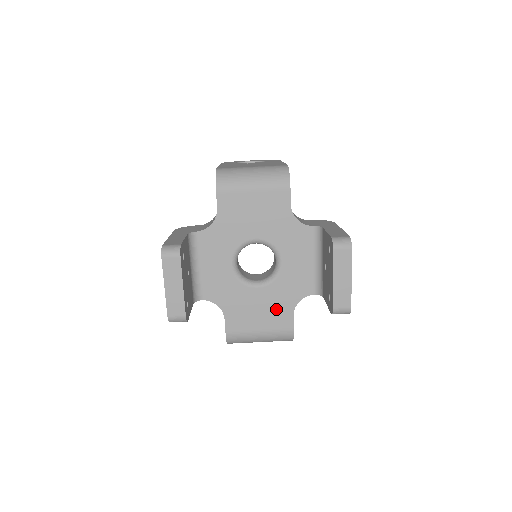
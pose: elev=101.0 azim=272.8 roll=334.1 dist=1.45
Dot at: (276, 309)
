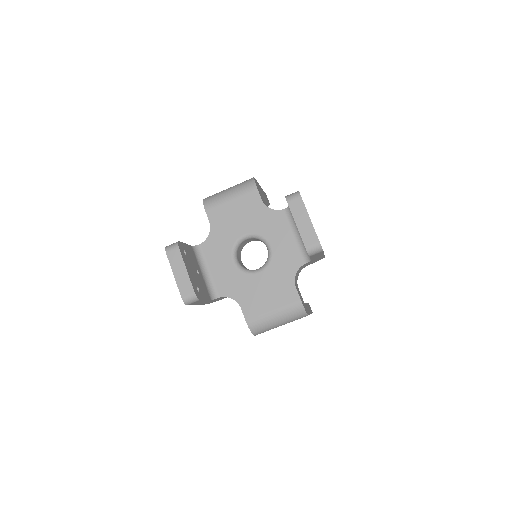
Dot at: (280, 286)
